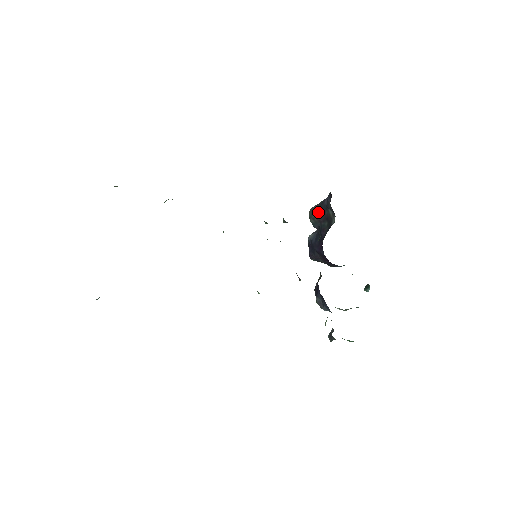
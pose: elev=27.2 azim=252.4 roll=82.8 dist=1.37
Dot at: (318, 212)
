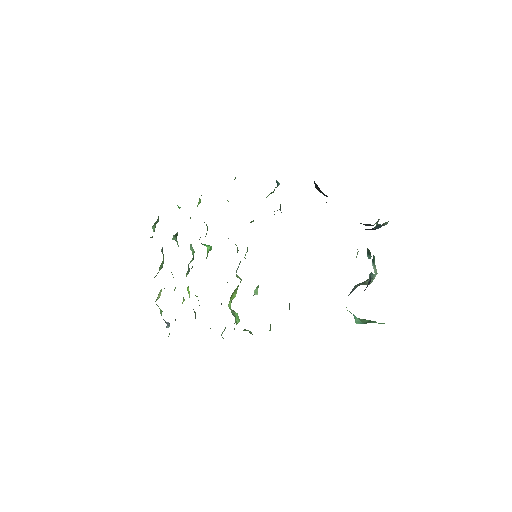
Dot at: (314, 182)
